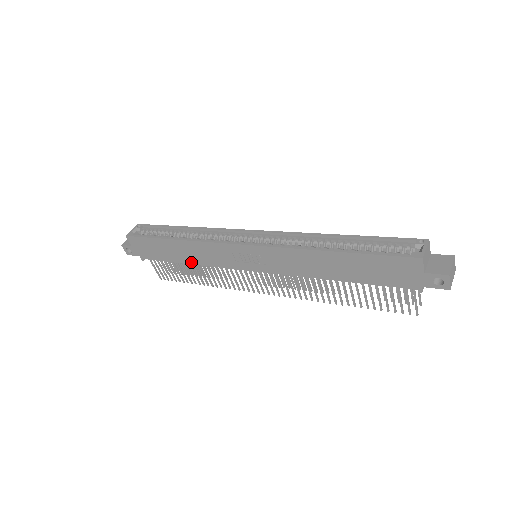
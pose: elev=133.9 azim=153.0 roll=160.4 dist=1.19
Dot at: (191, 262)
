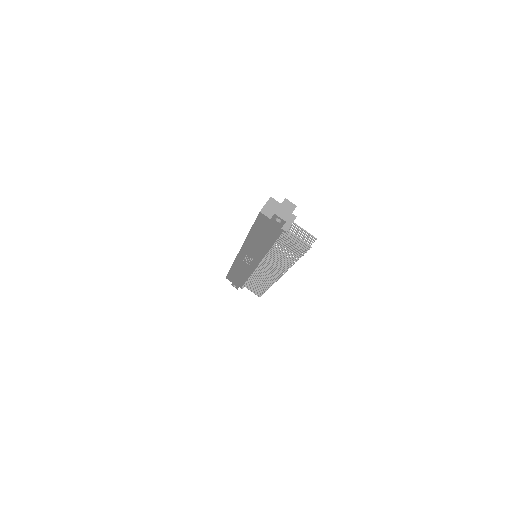
Dot at: (247, 277)
